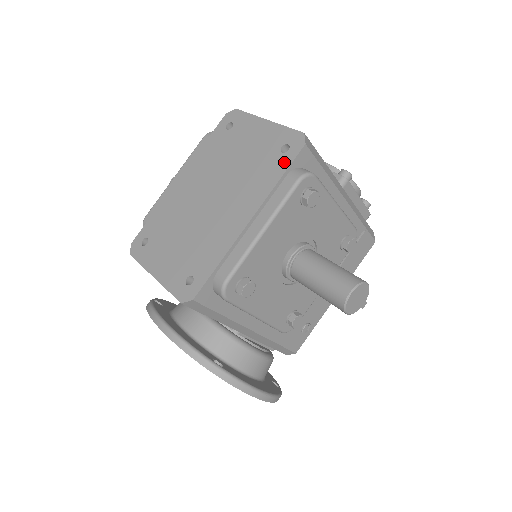
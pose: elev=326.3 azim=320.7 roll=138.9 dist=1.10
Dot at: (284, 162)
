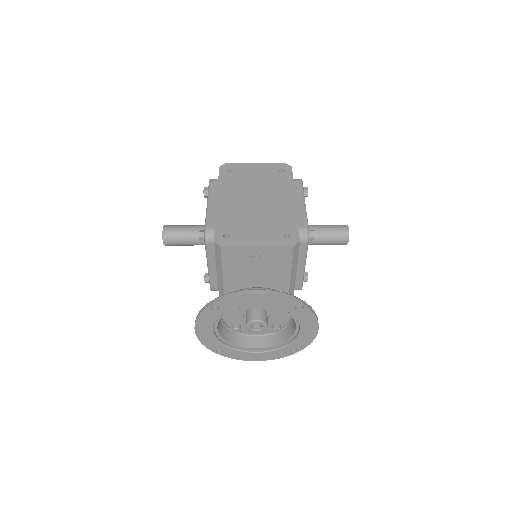
Dot at: (288, 175)
